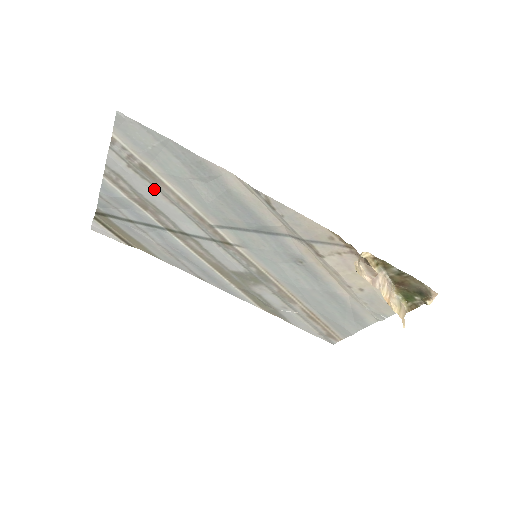
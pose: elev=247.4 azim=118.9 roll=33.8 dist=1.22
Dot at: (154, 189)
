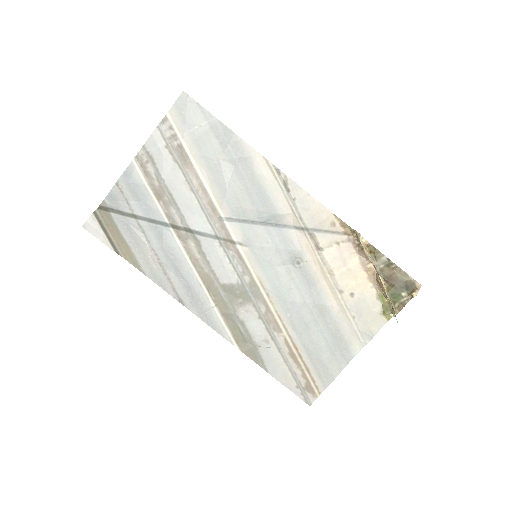
Dot at: (180, 174)
